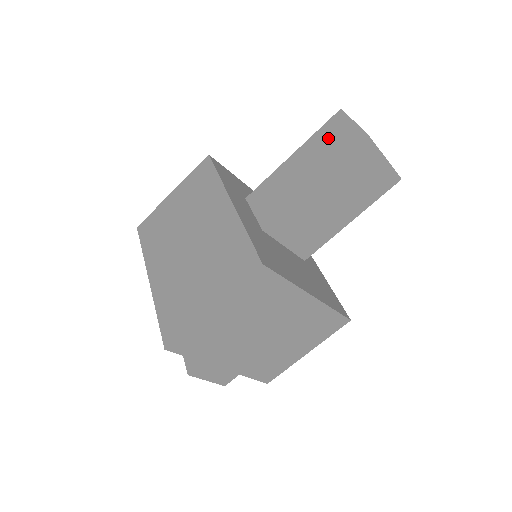
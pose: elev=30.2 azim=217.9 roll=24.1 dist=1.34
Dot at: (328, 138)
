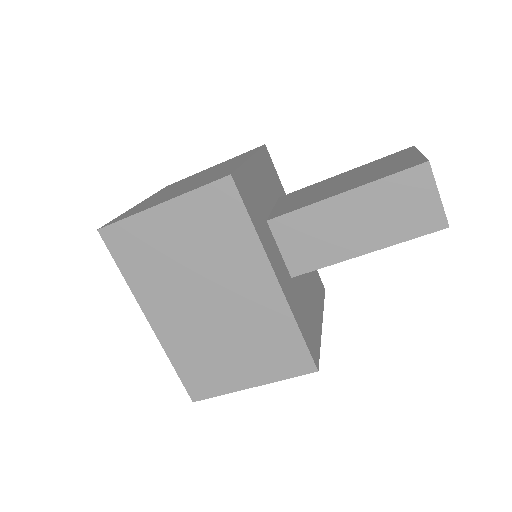
Dot at: (400, 199)
